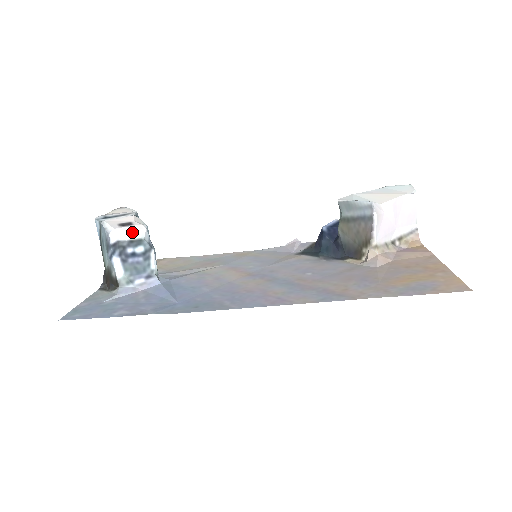
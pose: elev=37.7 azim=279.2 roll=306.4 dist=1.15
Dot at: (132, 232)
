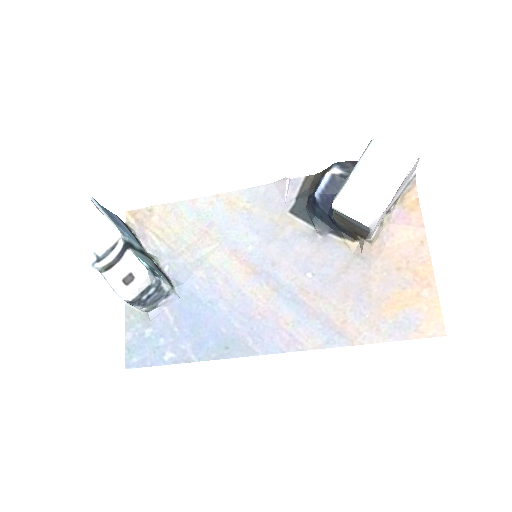
Dot at: (139, 288)
